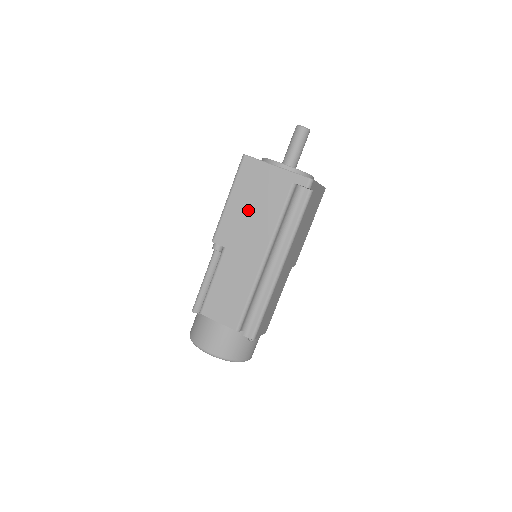
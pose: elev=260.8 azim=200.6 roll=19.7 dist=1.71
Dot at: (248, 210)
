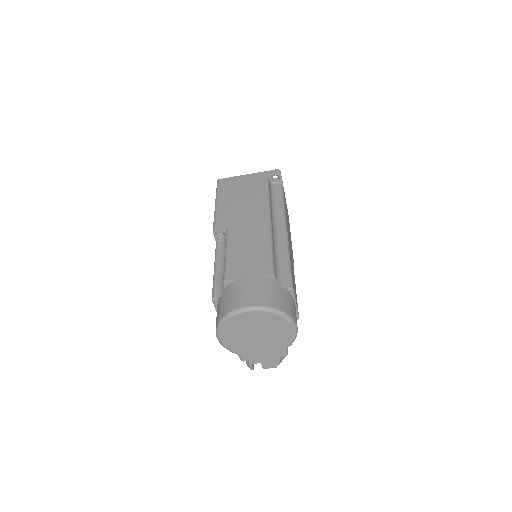
Dot at: (237, 201)
